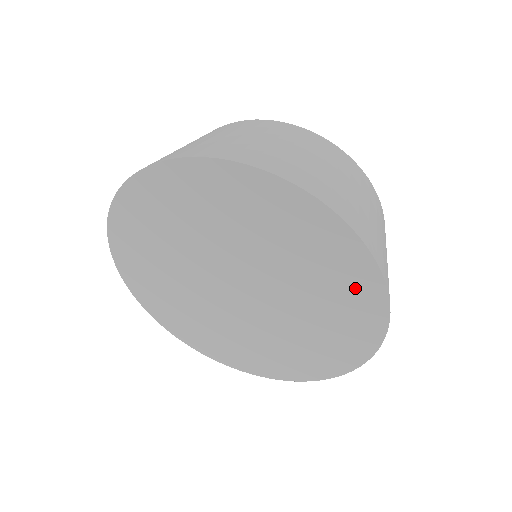
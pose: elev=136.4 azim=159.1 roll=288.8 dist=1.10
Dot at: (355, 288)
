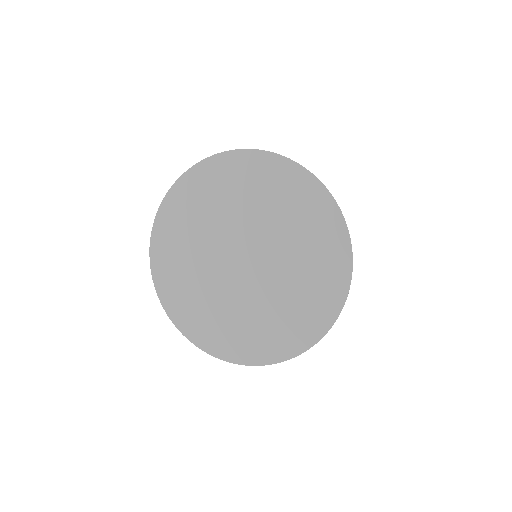
Dot at: (314, 316)
